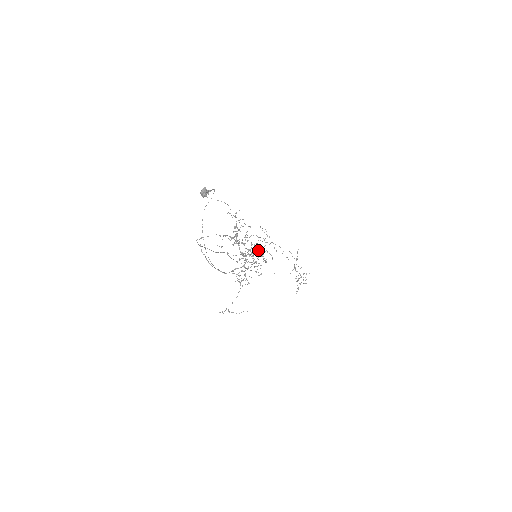
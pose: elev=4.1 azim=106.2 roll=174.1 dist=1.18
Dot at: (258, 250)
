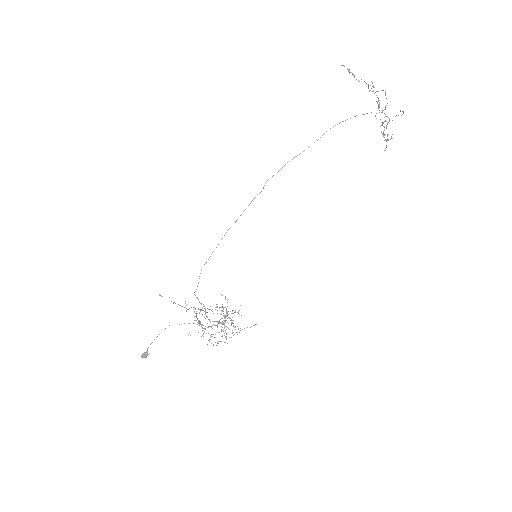
Dot at: occluded
